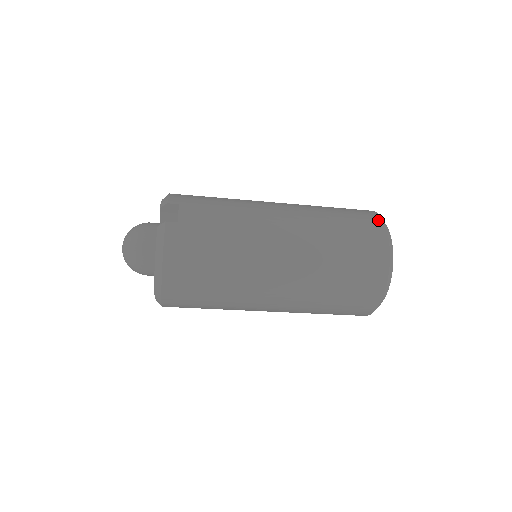
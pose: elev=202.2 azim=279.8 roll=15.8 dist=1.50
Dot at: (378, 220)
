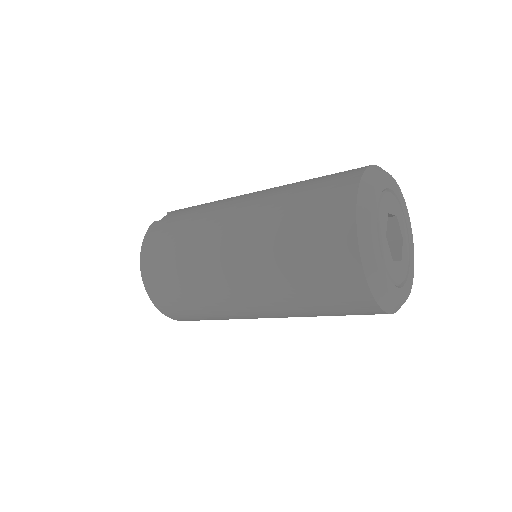
Dot at: (363, 167)
